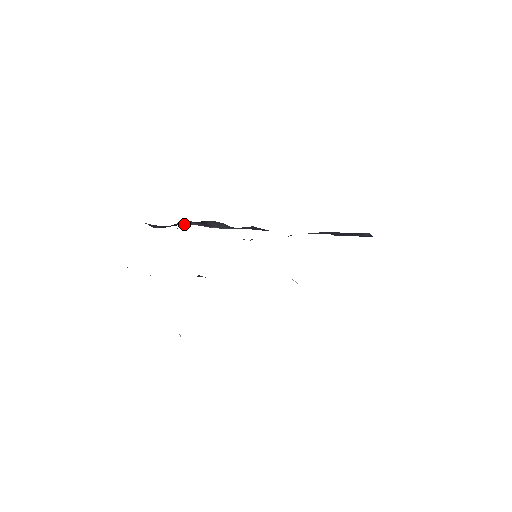
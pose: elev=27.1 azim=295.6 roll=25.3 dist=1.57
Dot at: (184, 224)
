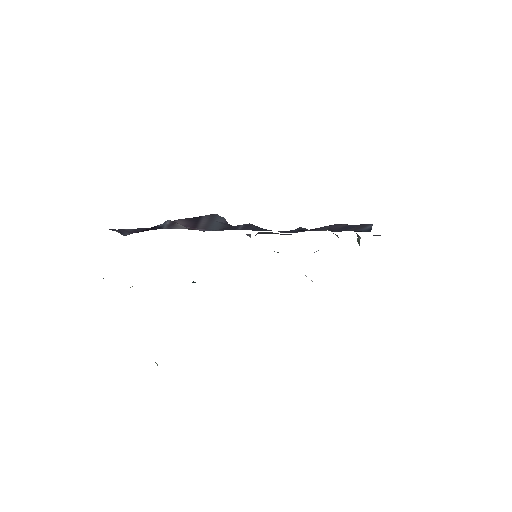
Dot at: occluded
